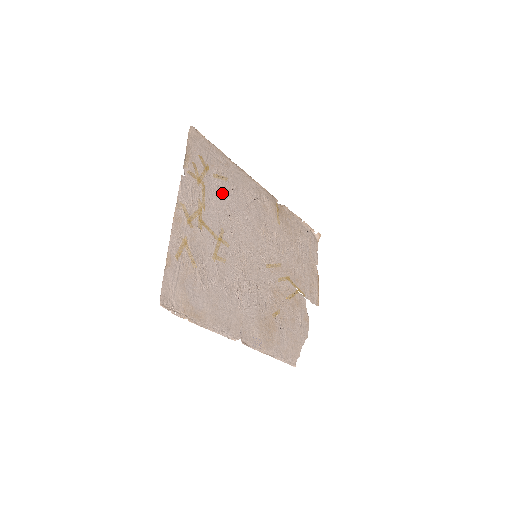
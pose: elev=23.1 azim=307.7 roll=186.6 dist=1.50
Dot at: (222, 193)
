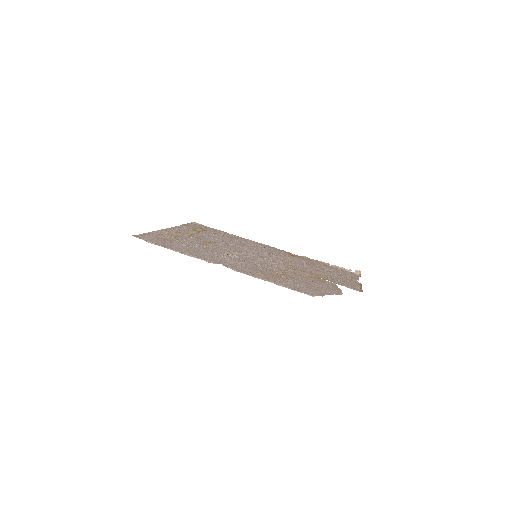
Dot at: (219, 237)
